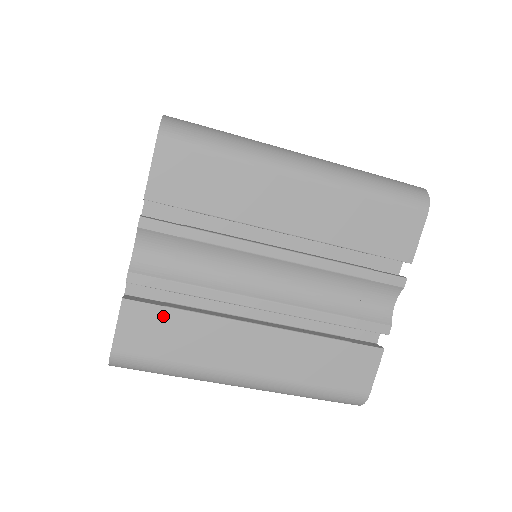
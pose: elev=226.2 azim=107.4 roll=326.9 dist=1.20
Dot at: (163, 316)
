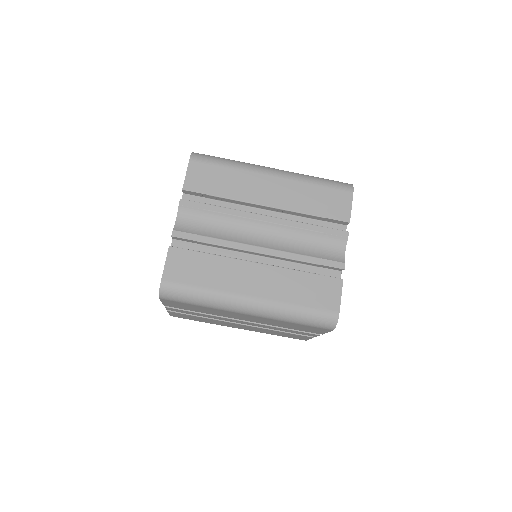
Dot at: (194, 257)
